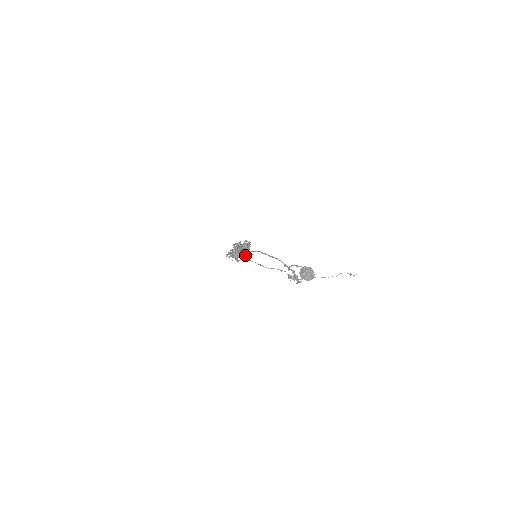
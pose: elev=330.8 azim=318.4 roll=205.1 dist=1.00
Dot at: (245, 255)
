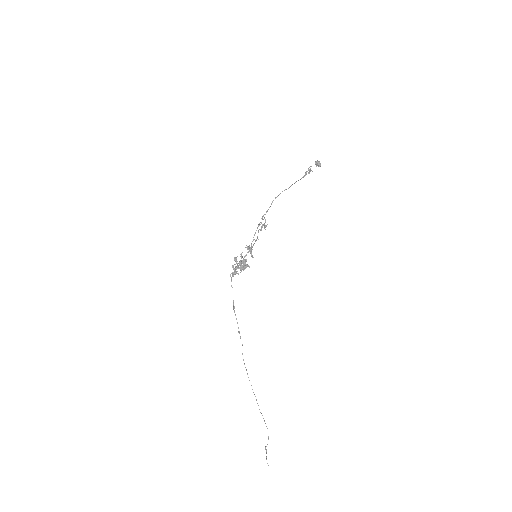
Dot at: occluded
